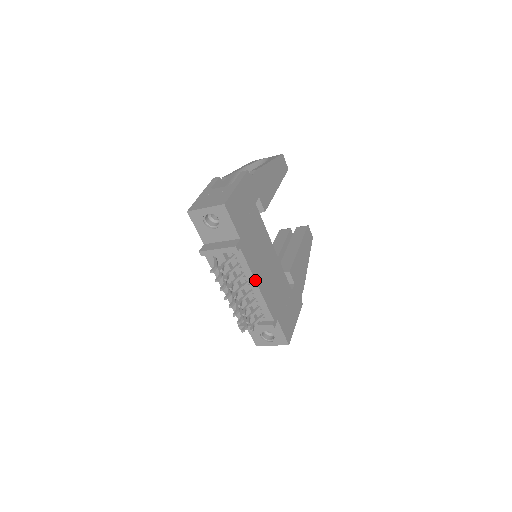
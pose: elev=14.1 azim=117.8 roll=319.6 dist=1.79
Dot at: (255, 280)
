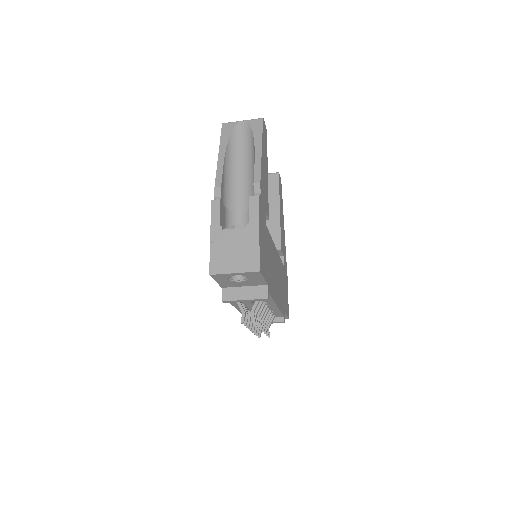
Dot at: (276, 304)
